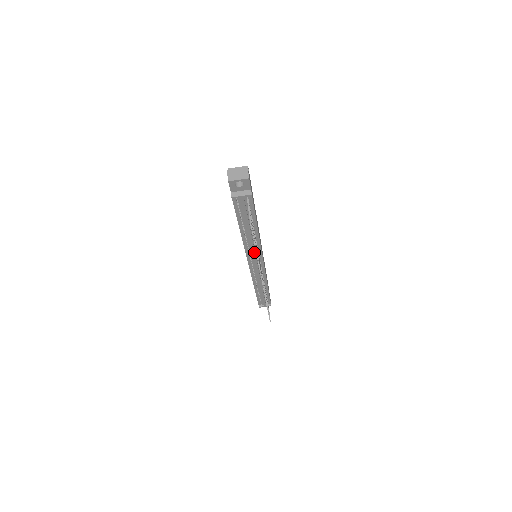
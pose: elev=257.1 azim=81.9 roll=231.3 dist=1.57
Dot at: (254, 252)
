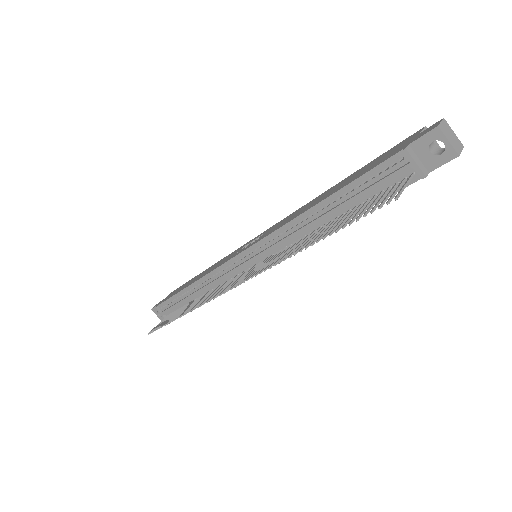
Dot at: (277, 247)
